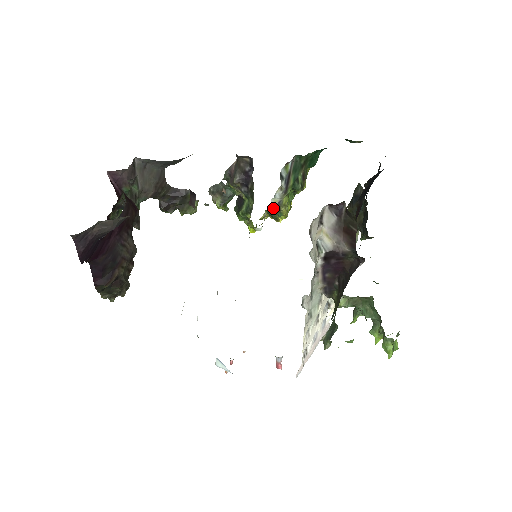
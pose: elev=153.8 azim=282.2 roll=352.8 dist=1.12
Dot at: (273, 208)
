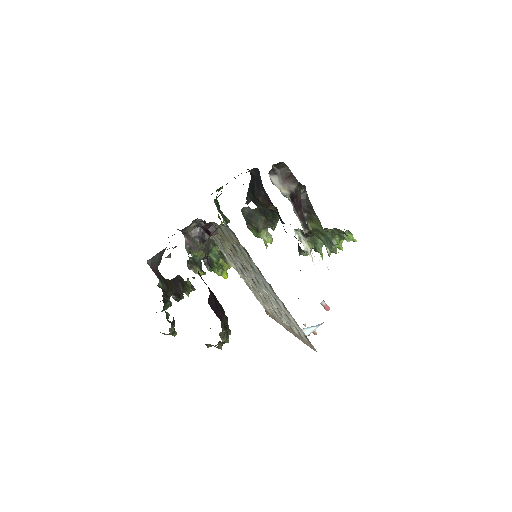
Dot at: occluded
